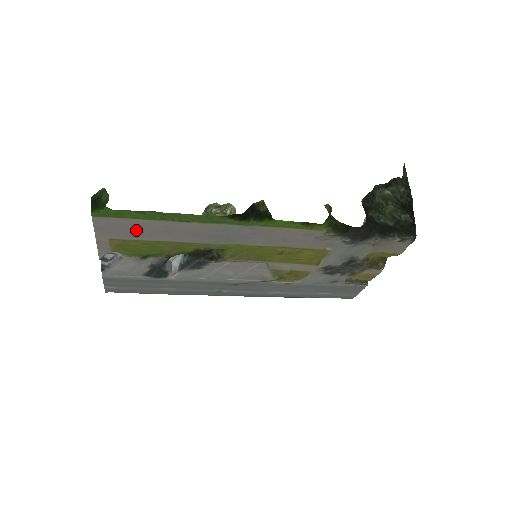
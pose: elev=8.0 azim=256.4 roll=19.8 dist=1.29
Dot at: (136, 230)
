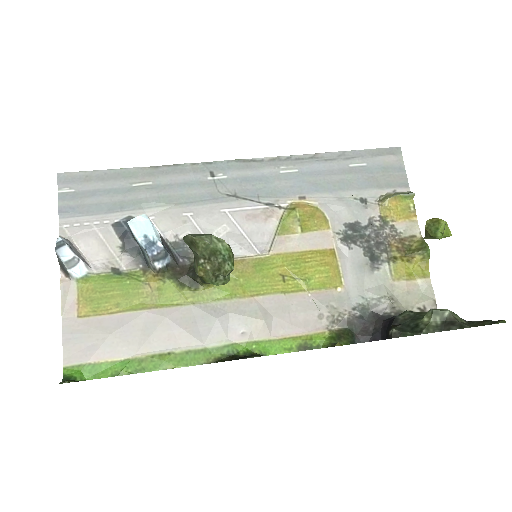
Dot at: (109, 334)
